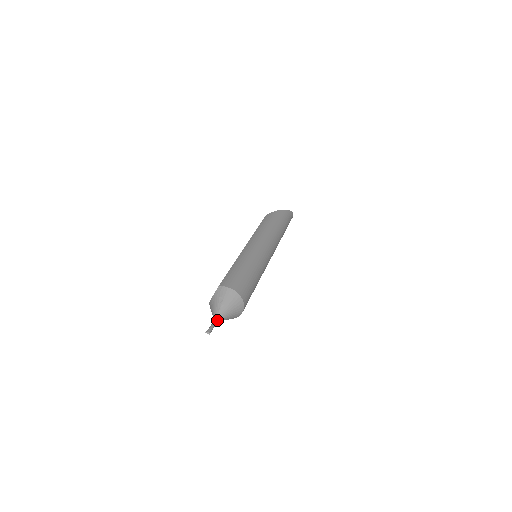
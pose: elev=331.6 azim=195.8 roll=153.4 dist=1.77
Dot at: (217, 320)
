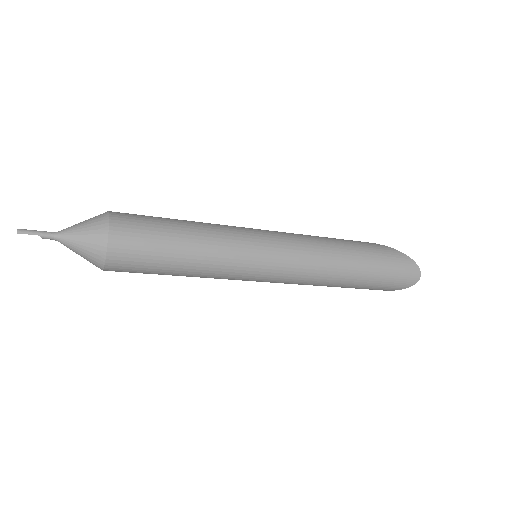
Dot at: (54, 234)
